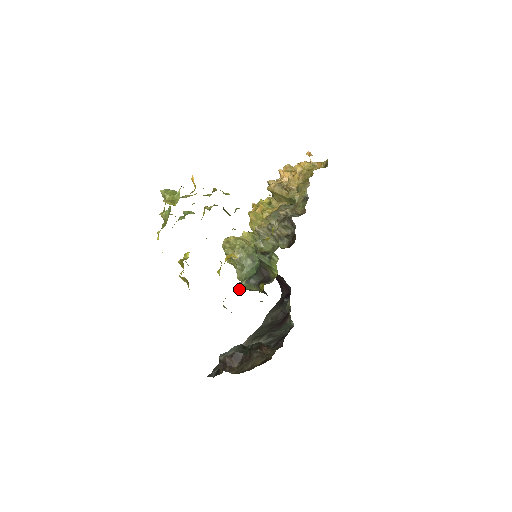
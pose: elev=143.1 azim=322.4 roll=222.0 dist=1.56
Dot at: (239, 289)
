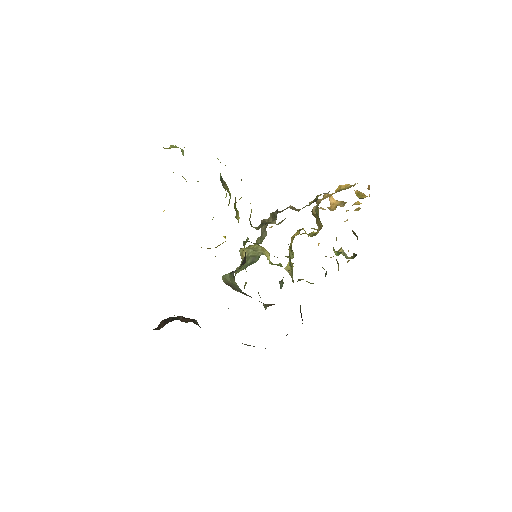
Dot at: (226, 282)
